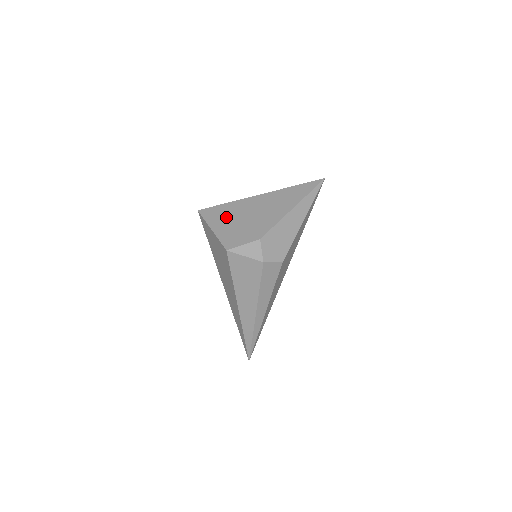
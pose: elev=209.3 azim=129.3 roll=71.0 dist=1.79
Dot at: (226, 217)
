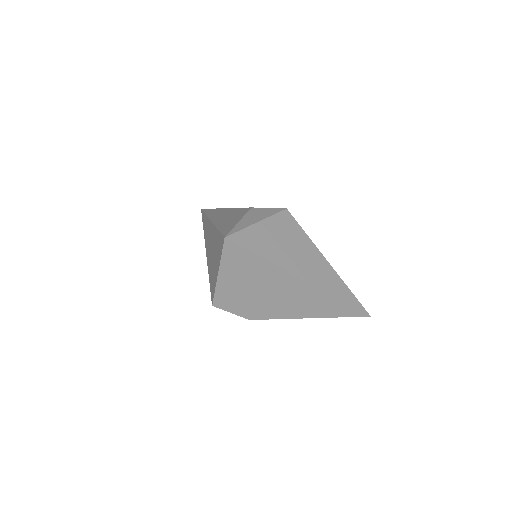
Dot at: (244, 275)
